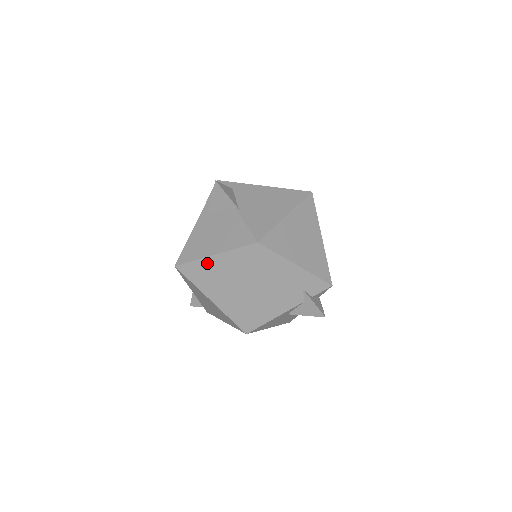
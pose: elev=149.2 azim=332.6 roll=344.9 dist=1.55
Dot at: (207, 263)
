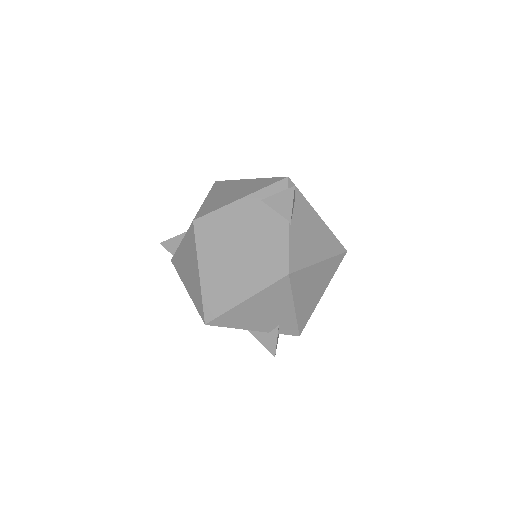
Dot at: (227, 246)
